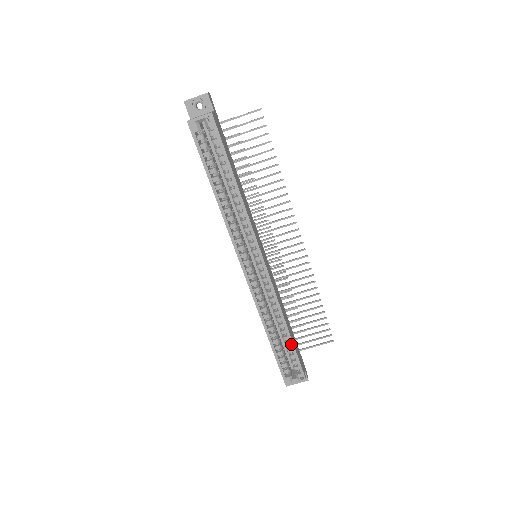
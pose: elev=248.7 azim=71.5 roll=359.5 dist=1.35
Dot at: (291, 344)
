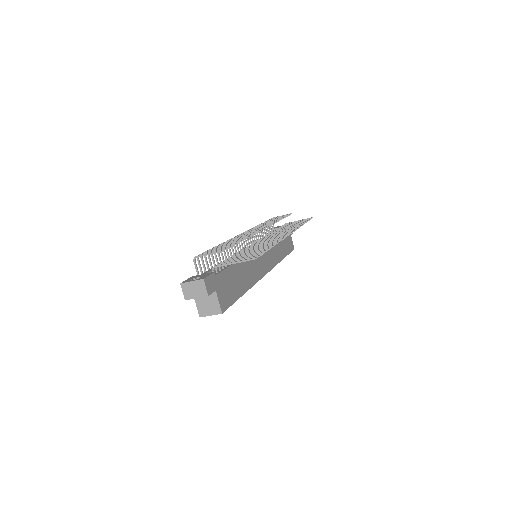
Dot at: occluded
